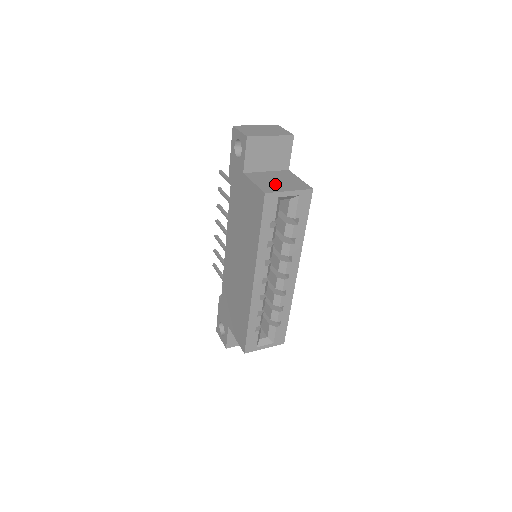
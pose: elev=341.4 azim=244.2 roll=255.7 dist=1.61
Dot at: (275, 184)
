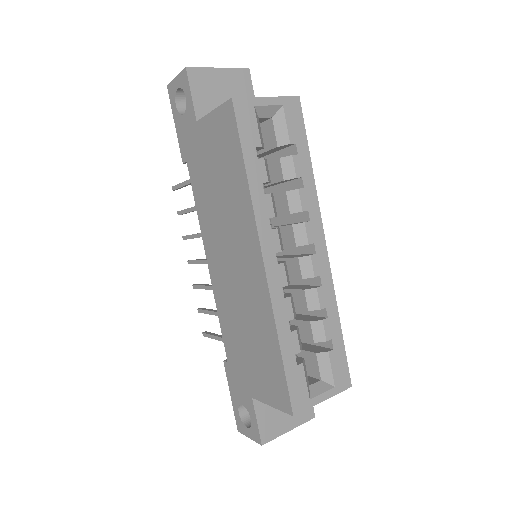
Dot at: occluded
